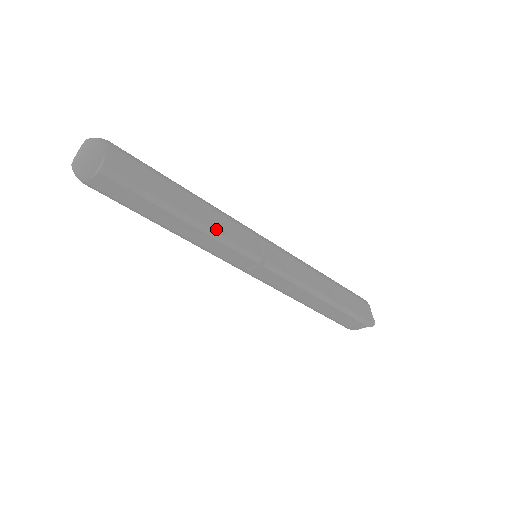
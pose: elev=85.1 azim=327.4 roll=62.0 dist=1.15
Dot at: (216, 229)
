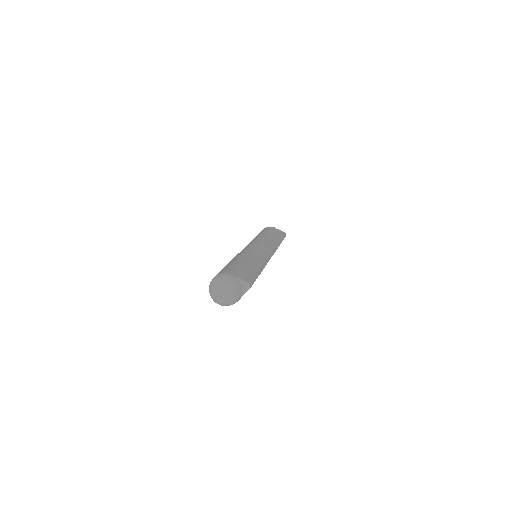
Dot at: (263, 260)
